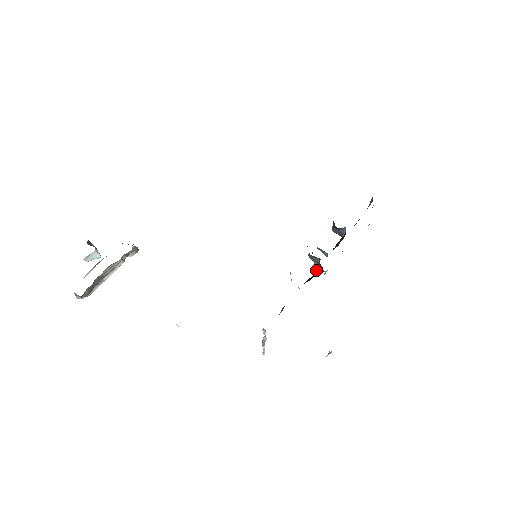
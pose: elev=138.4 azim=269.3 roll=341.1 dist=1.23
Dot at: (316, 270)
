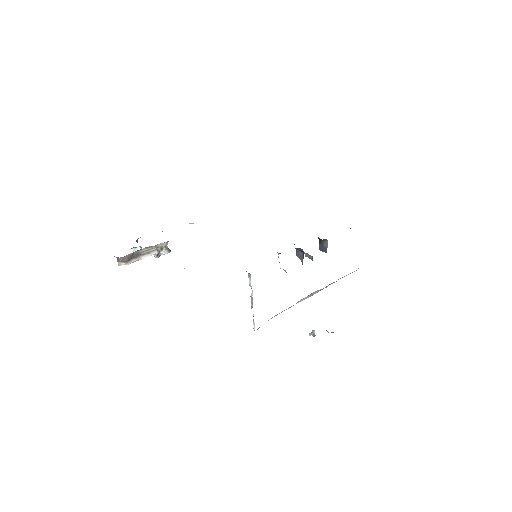
Dot at: (302, 264)
